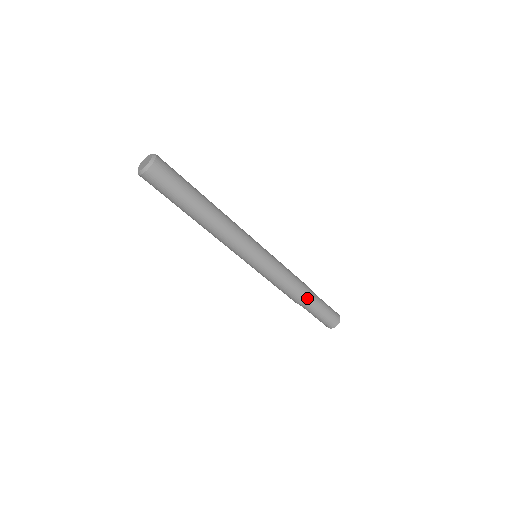
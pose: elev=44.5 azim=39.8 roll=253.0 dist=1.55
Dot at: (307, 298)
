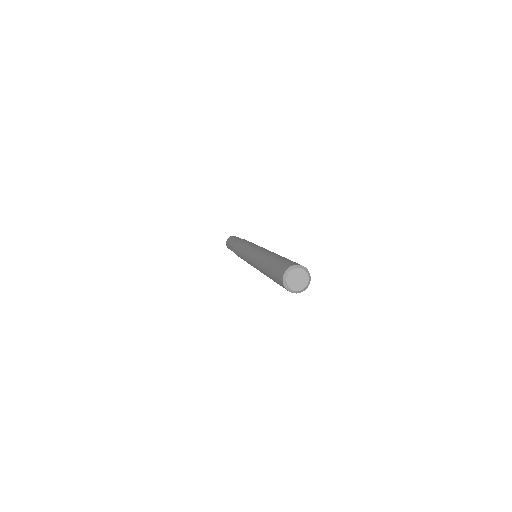
Dot at: occluded
